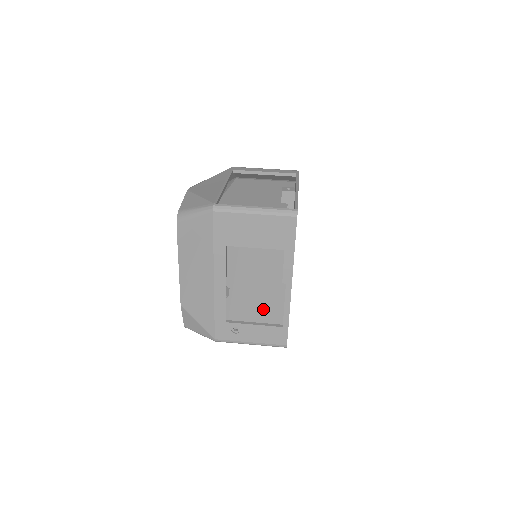
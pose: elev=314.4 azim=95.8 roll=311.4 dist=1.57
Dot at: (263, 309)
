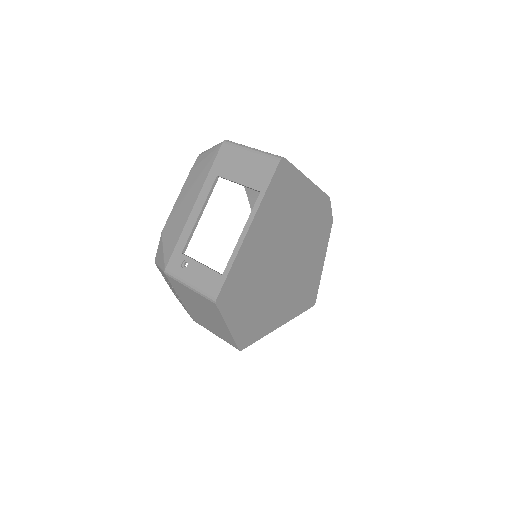
Dot at: occluded
